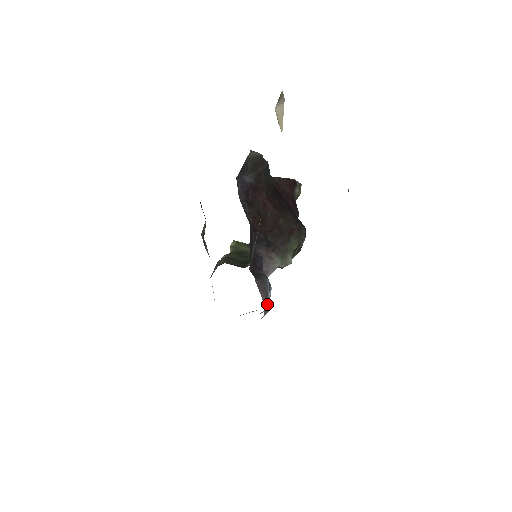
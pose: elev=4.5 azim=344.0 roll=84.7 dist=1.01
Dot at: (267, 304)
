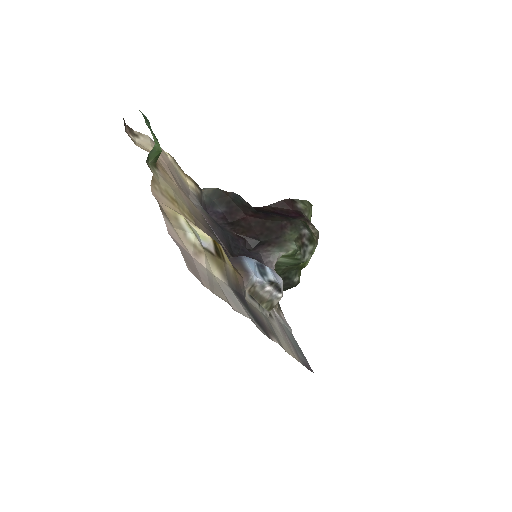
Dot at: (244, 270)
